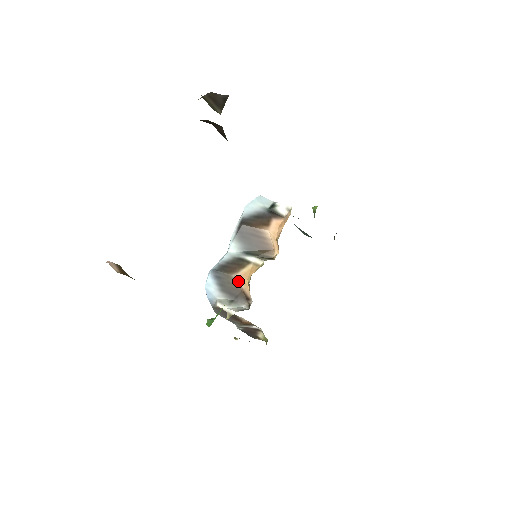
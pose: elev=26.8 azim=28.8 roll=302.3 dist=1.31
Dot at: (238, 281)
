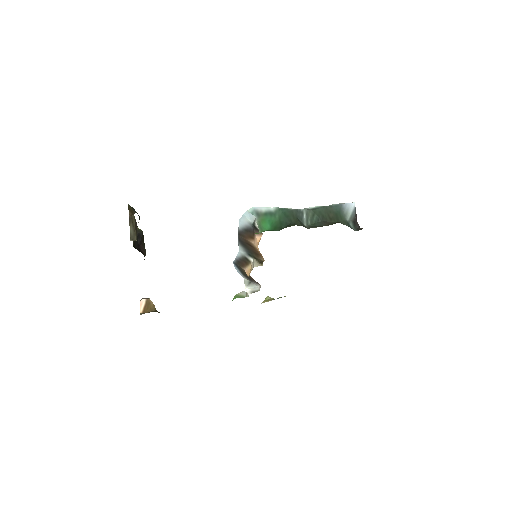
Dot at: occluded
